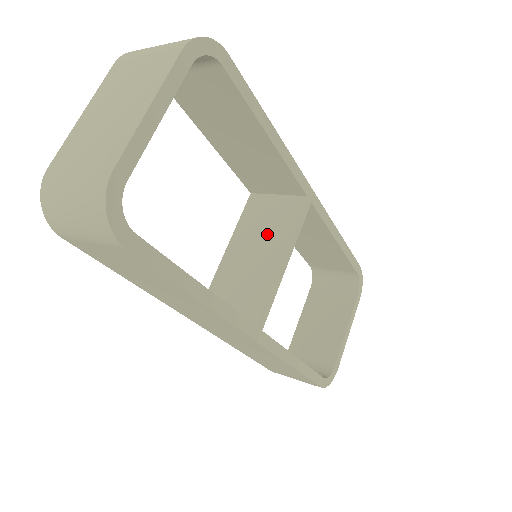
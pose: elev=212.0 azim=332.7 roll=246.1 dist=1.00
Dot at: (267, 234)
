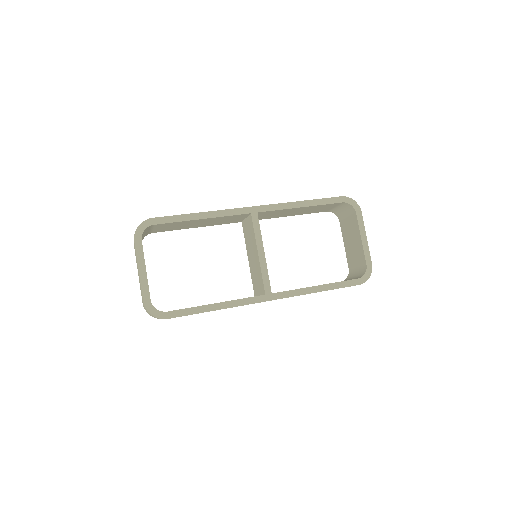
Dot at: (251, 243)
